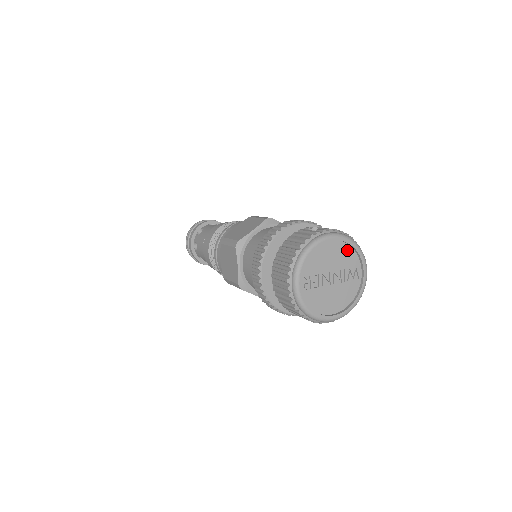
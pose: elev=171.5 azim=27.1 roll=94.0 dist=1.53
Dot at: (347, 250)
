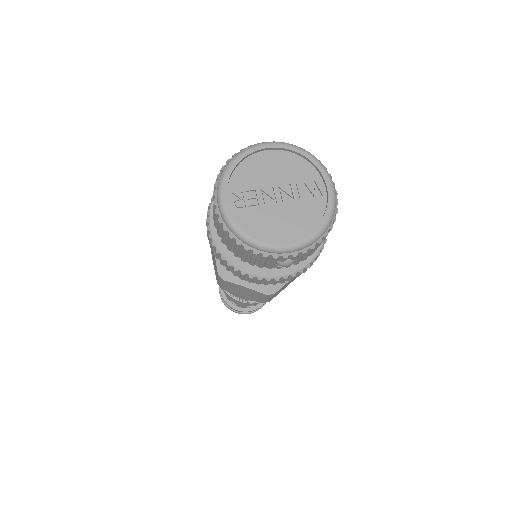
Dot at: (295, 161)
